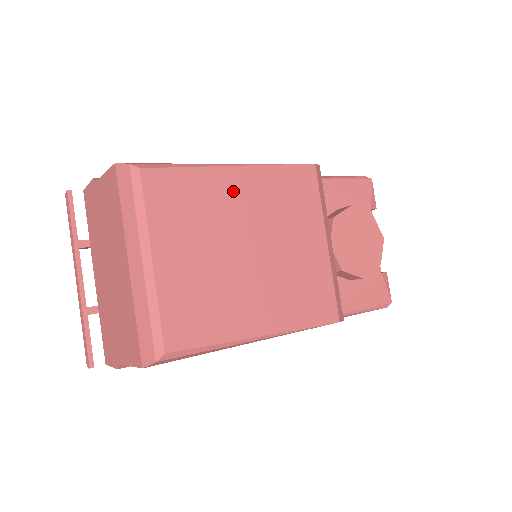
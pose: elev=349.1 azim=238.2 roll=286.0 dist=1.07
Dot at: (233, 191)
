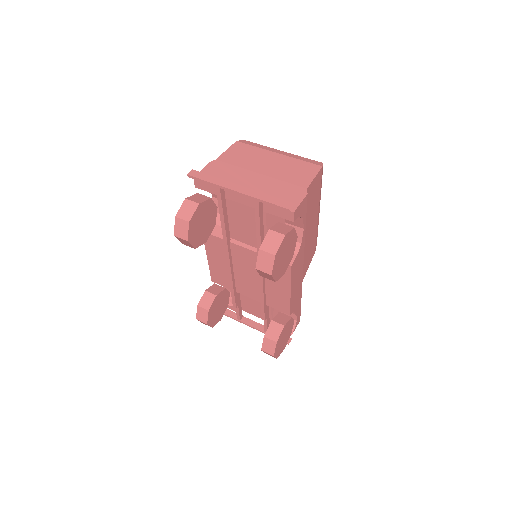
Dot at: occluded
